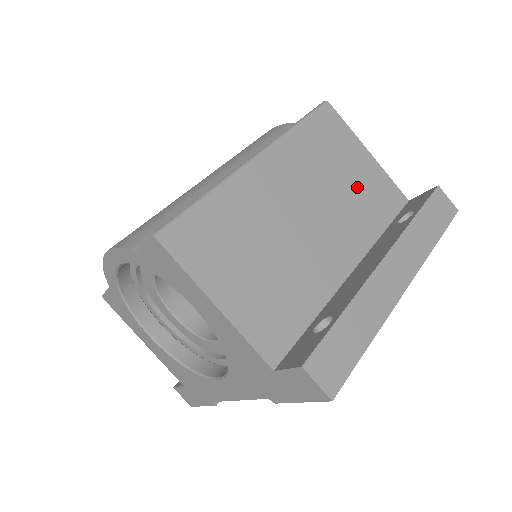
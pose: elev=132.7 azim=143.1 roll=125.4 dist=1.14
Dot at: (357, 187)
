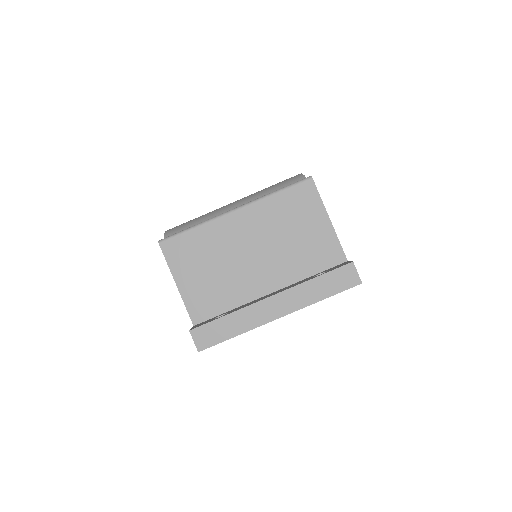
Dot at: (304, 242)
